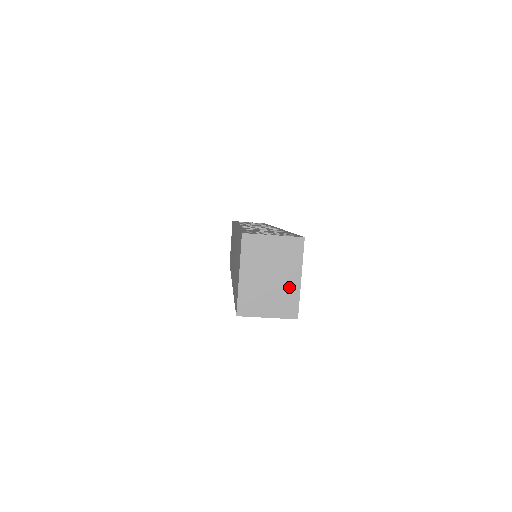
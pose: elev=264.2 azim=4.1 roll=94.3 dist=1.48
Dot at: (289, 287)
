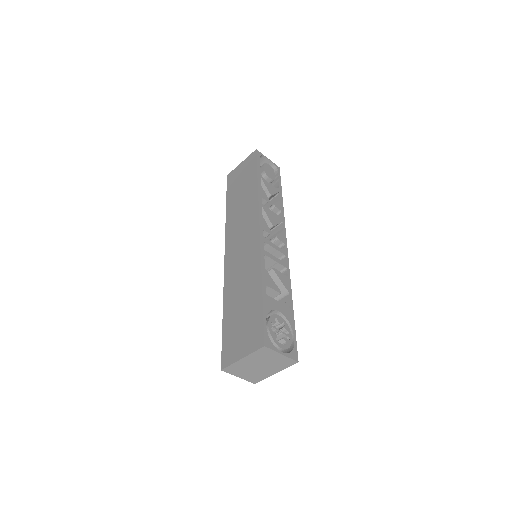
Dot at: (265, 373)
